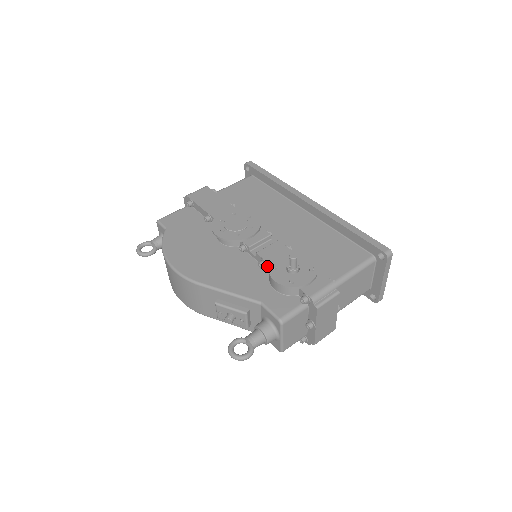
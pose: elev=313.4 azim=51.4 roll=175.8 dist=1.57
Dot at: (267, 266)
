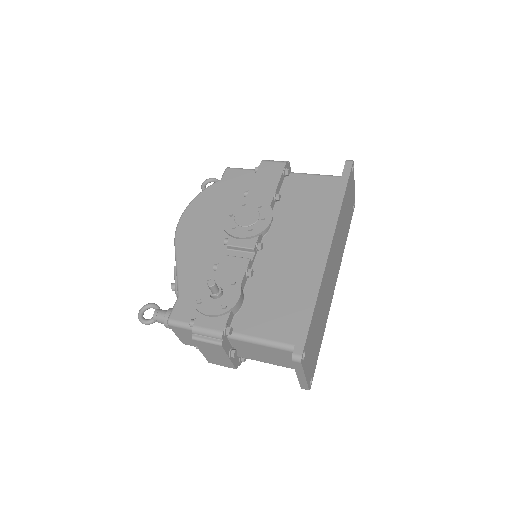
Dot at: occluded
